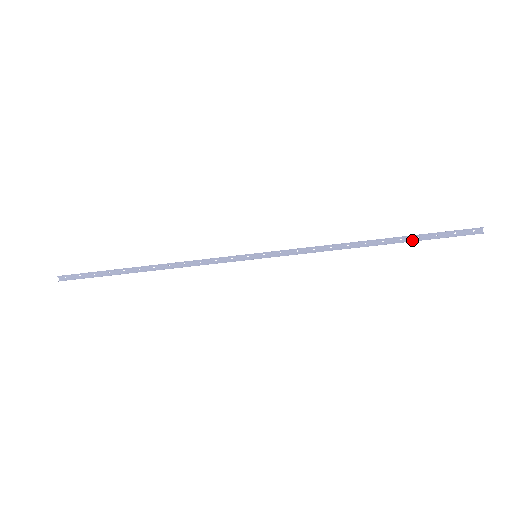
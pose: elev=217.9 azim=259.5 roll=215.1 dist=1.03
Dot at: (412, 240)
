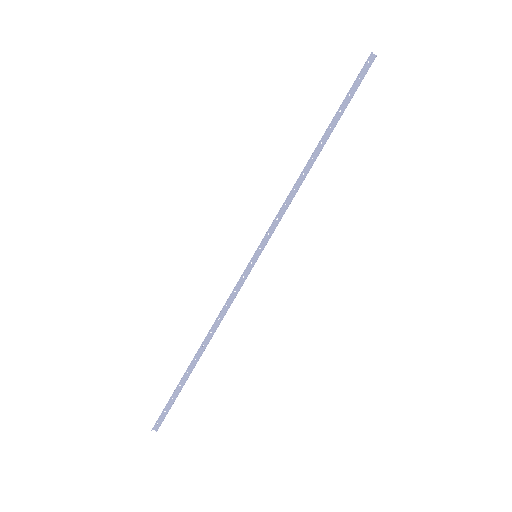
Dot at: (338, 119)
